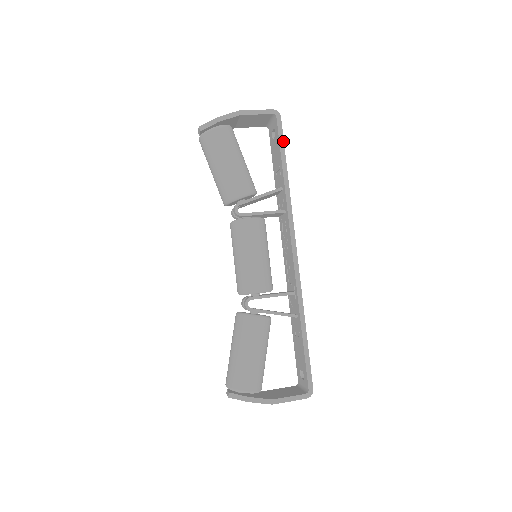
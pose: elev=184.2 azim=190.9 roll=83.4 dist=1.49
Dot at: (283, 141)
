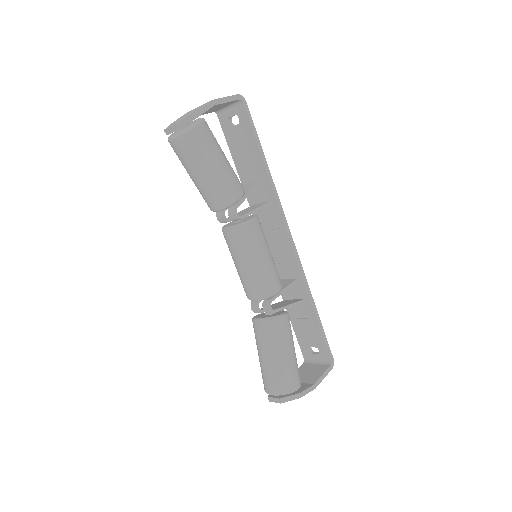
Dot at: (255, 129)
